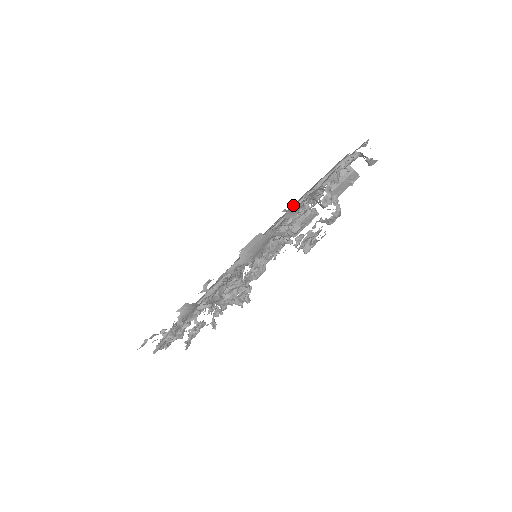
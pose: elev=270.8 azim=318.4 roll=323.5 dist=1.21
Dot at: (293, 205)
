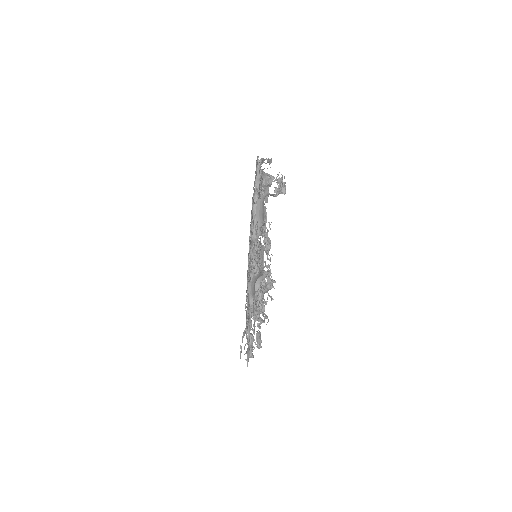
Dot at: (253, 206)
